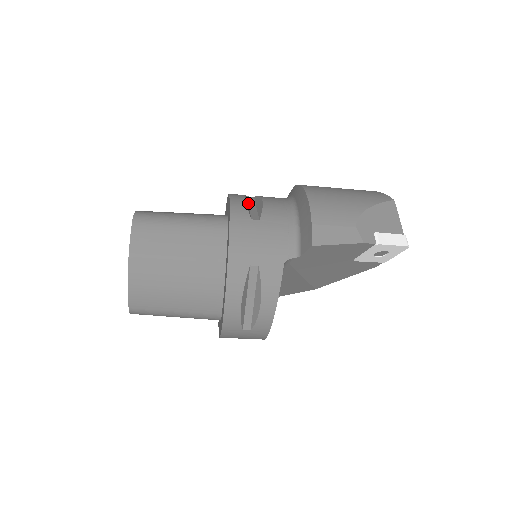
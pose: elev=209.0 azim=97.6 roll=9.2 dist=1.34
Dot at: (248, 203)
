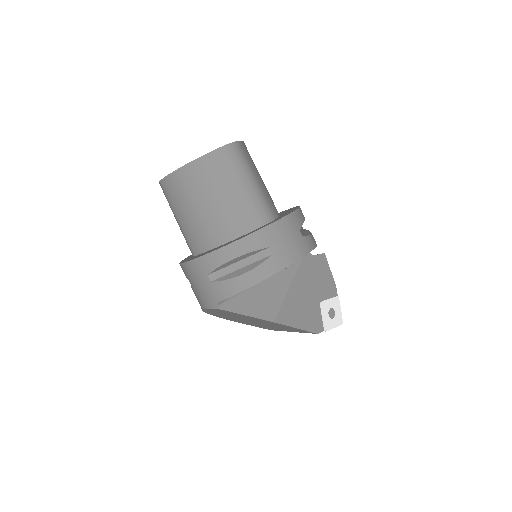
Dot at: occluded
